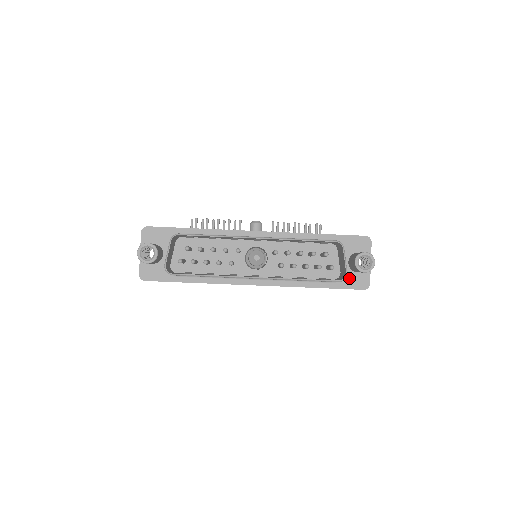
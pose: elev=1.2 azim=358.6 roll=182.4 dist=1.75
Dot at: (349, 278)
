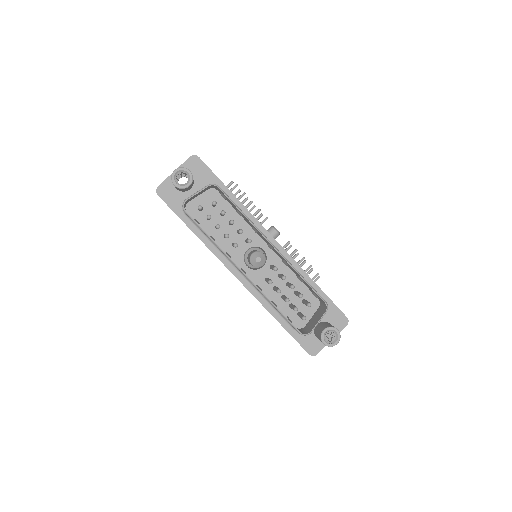
Dot at: (307, 336)
